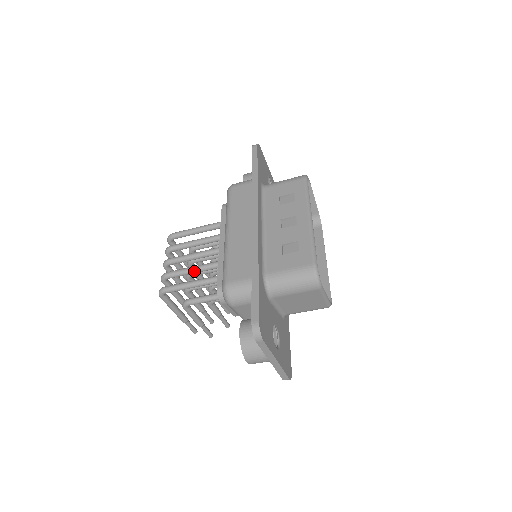
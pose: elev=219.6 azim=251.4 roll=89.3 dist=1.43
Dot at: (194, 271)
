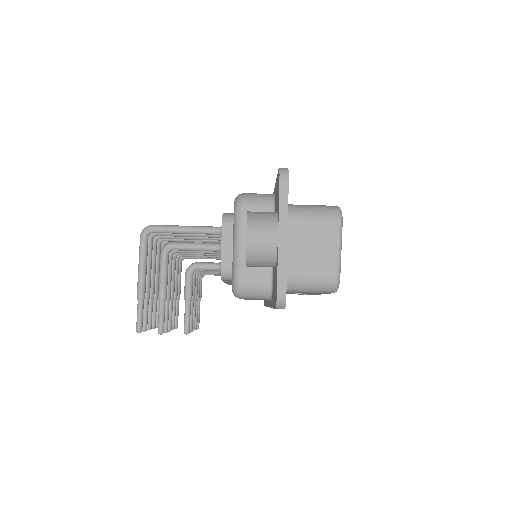
Dot at: occluded
